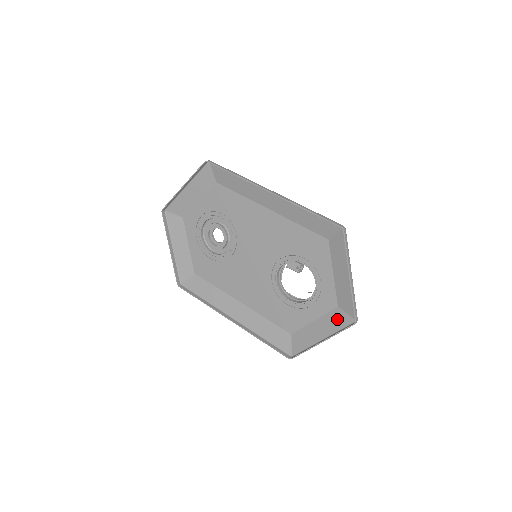
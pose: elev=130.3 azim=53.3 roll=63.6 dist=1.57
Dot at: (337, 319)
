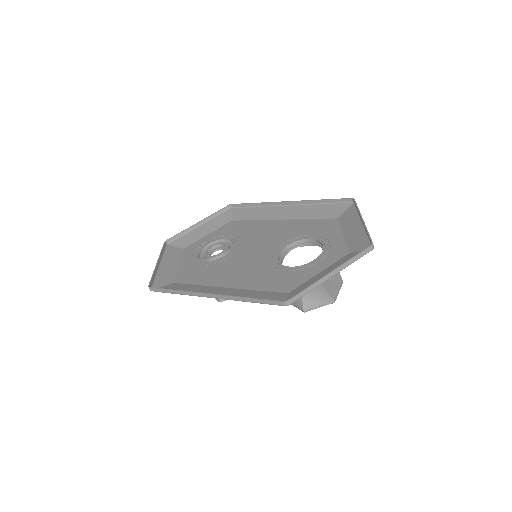
Dot at: (349, 258)
